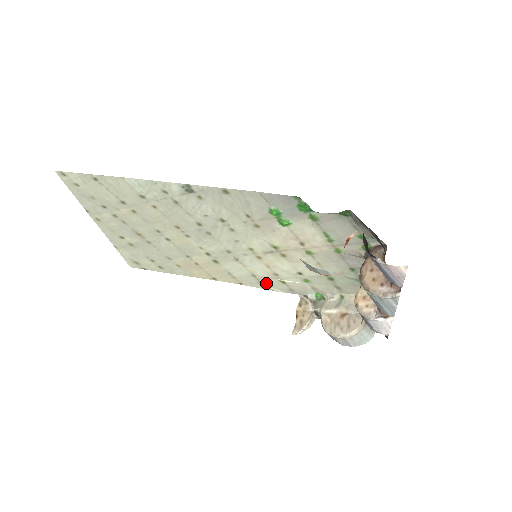
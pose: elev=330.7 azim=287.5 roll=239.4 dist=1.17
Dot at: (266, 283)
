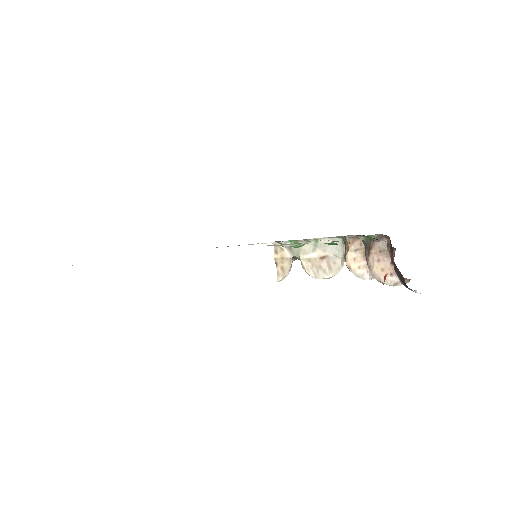
Dot at: occluded
